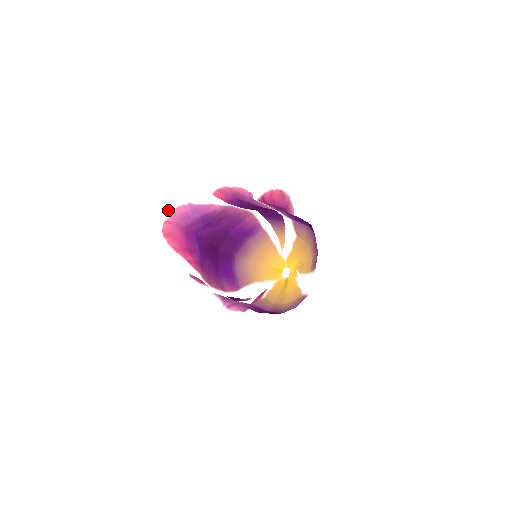
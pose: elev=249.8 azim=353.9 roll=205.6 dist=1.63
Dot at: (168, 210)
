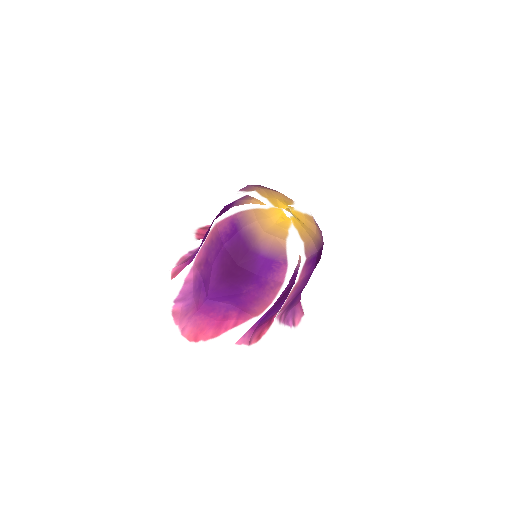
Dot at: (171, 325)
